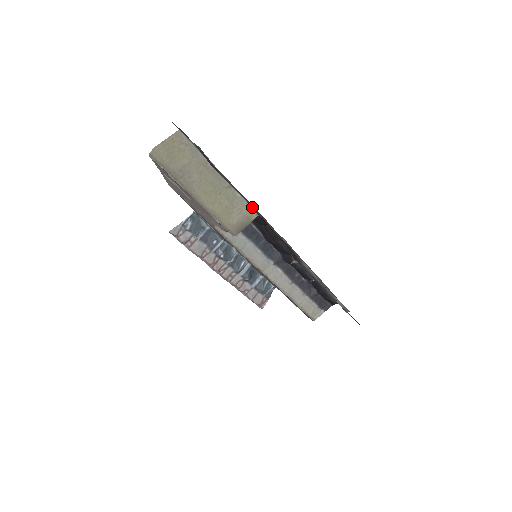
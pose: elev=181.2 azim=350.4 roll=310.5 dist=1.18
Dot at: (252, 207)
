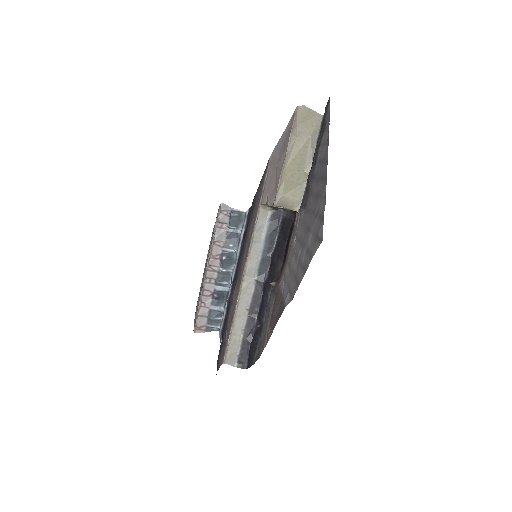
Dot at: (303, 201)
